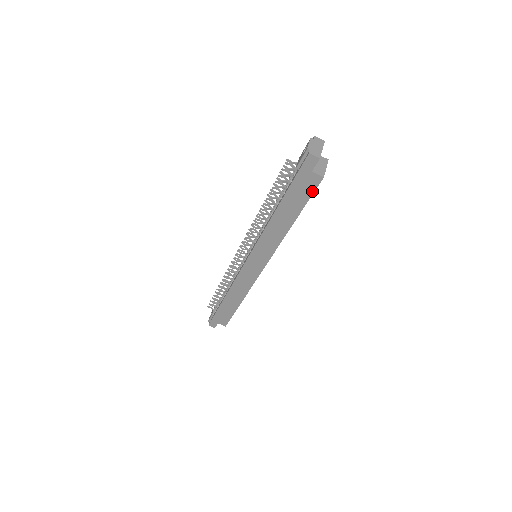
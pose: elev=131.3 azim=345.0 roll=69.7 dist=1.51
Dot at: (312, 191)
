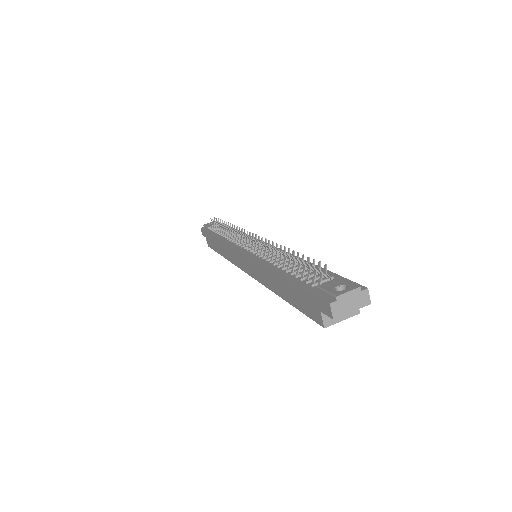
Dot at: (310, 315)
